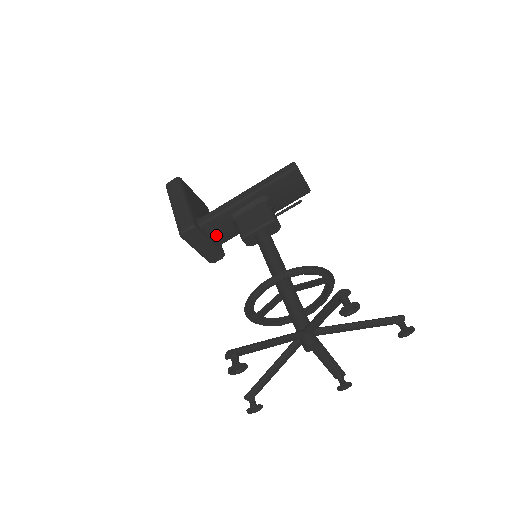
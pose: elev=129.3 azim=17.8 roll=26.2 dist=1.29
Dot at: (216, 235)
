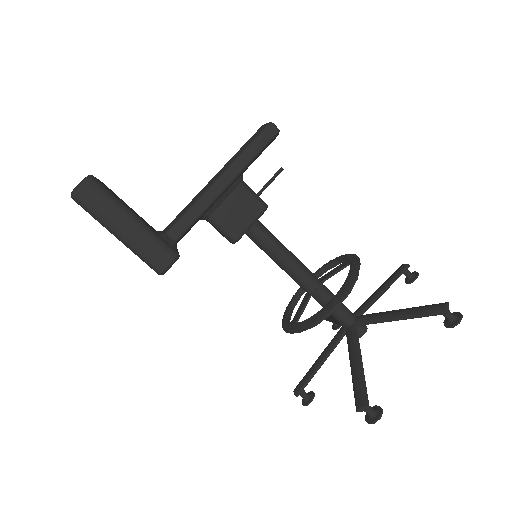
Dot at: occluded
